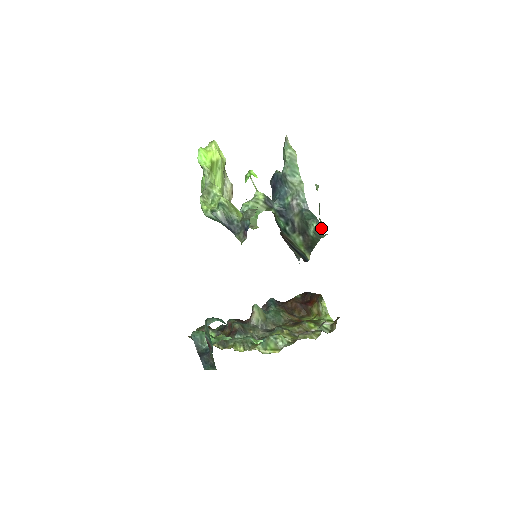
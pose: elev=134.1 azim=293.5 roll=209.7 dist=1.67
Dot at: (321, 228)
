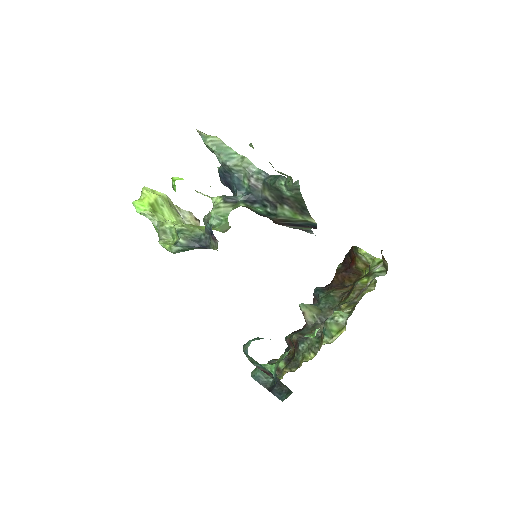
Dot at: (289, 180)
